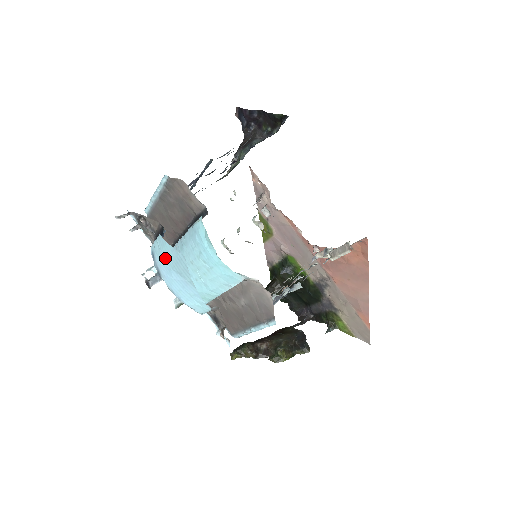
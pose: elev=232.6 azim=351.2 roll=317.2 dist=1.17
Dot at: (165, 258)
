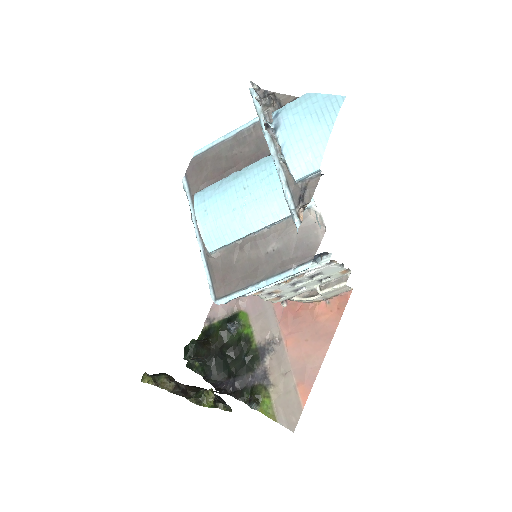
Dot at: (304, 109)
